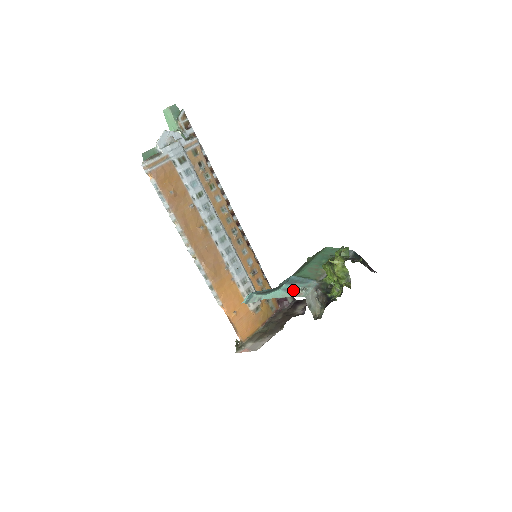
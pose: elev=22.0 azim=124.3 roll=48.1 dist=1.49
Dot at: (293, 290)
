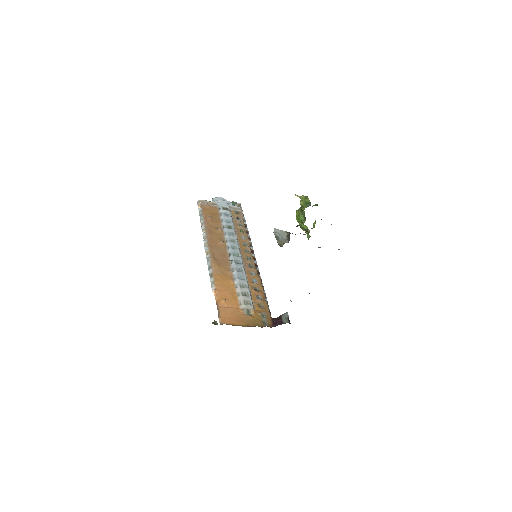
Dot at: occluded
